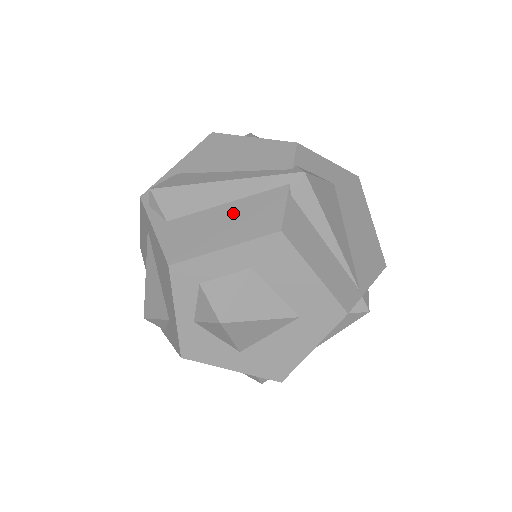
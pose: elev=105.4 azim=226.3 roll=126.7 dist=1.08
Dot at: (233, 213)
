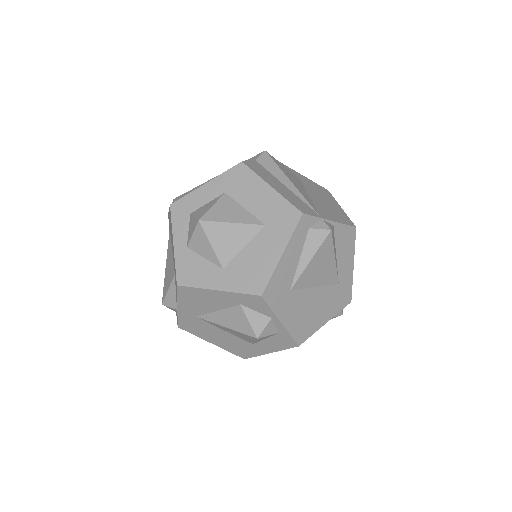
Dot at: occluded
